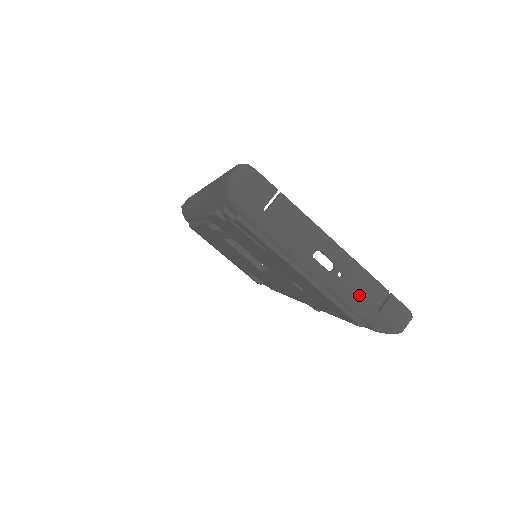
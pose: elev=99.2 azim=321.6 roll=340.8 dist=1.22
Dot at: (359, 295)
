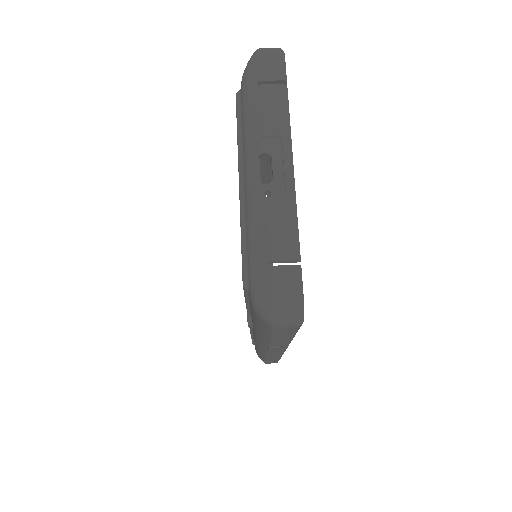
Dot at: (266, 229)
